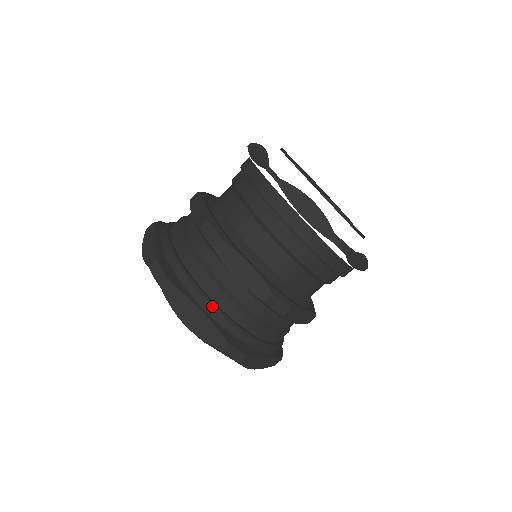
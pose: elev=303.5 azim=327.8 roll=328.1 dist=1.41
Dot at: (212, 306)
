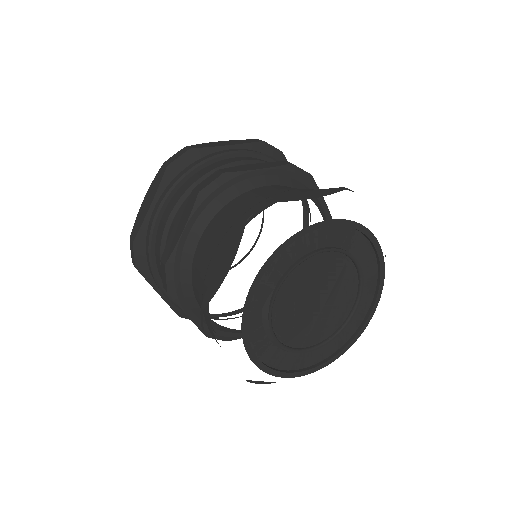
Dot at: (168, 299)
